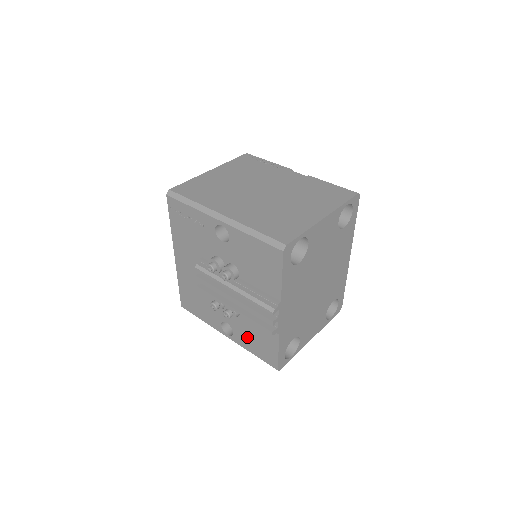
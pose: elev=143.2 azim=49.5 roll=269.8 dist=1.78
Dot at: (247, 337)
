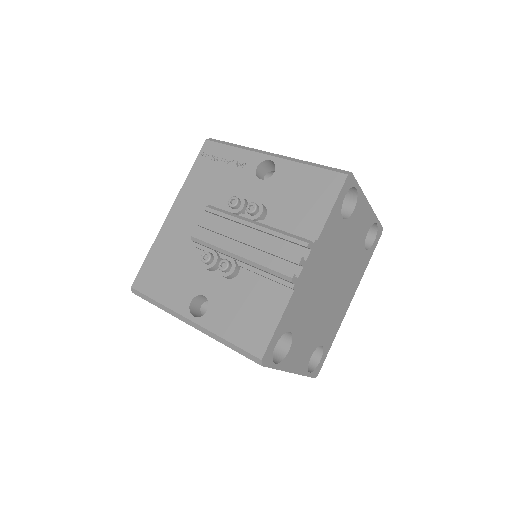
Dot at: (230, 311)
